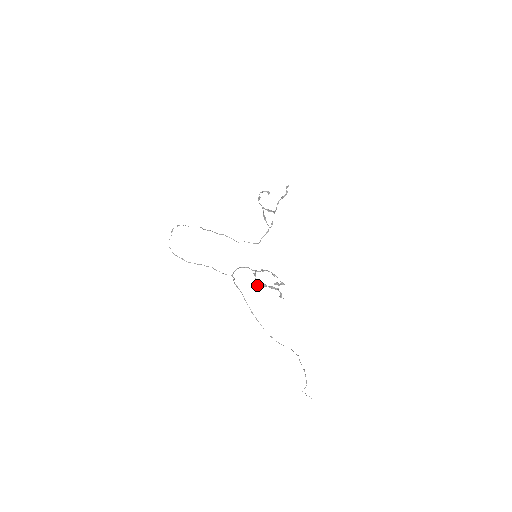
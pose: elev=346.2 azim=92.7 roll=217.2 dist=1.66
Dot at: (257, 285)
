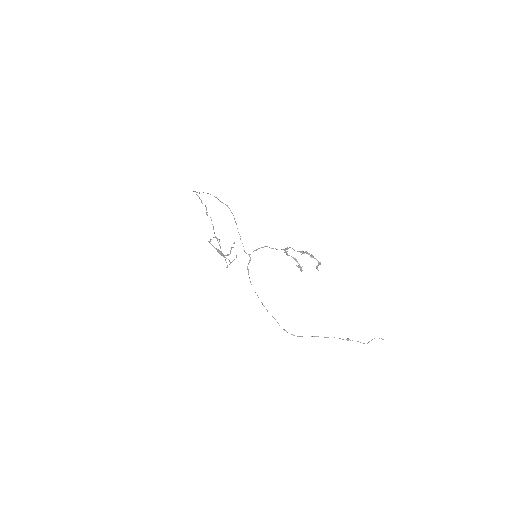
Dot at: (299, 251)
